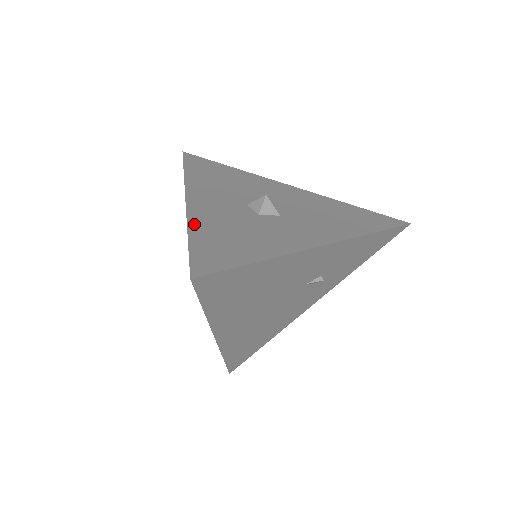
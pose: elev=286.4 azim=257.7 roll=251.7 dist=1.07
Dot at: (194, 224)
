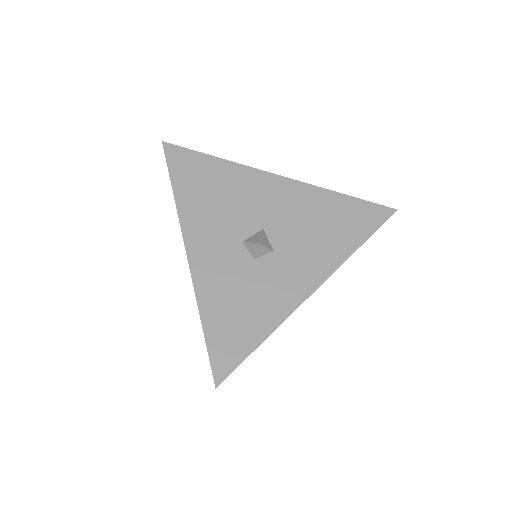
Dot at: (203, 302)
